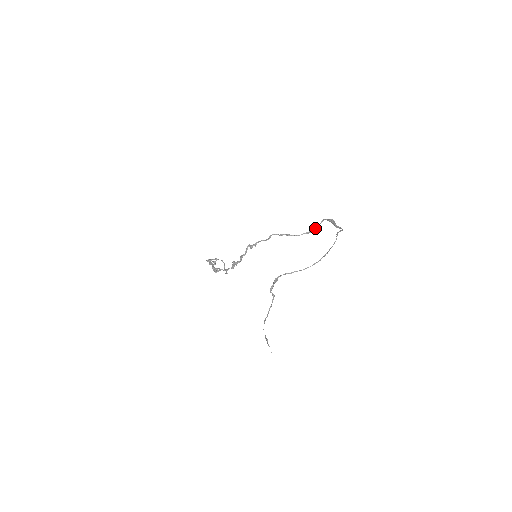
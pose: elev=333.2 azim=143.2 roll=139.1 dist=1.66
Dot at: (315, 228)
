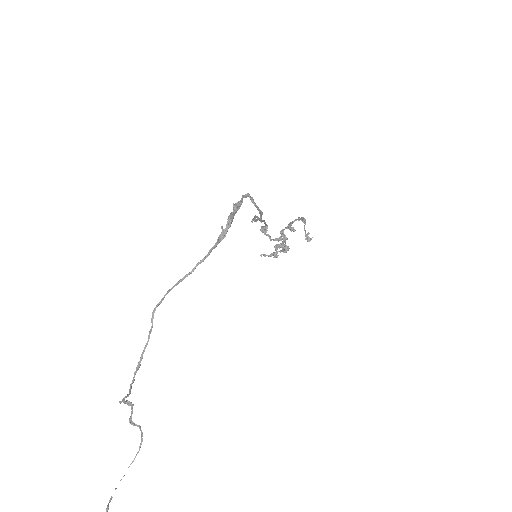
Dot at: occluded
